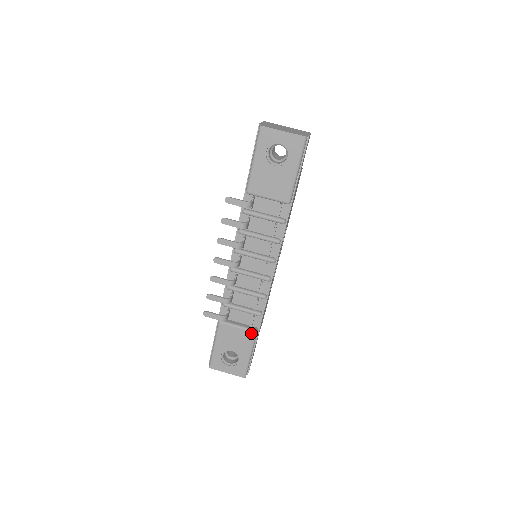
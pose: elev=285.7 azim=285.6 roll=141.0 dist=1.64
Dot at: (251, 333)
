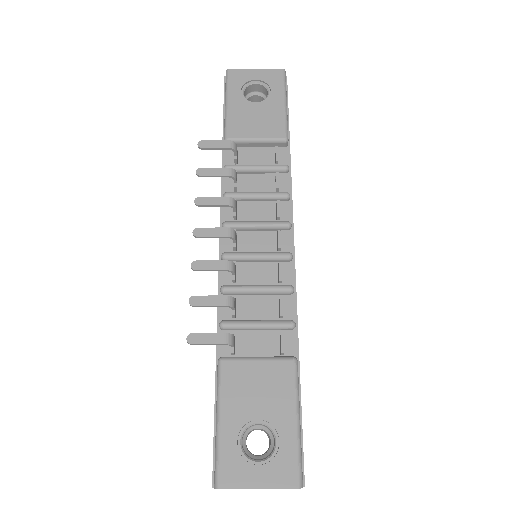
Dot at: (287, 363)
